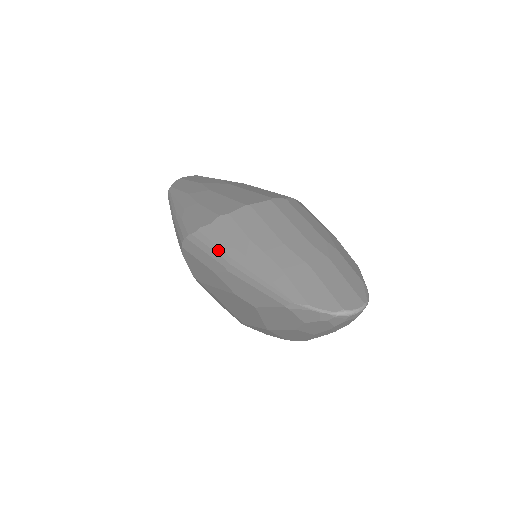
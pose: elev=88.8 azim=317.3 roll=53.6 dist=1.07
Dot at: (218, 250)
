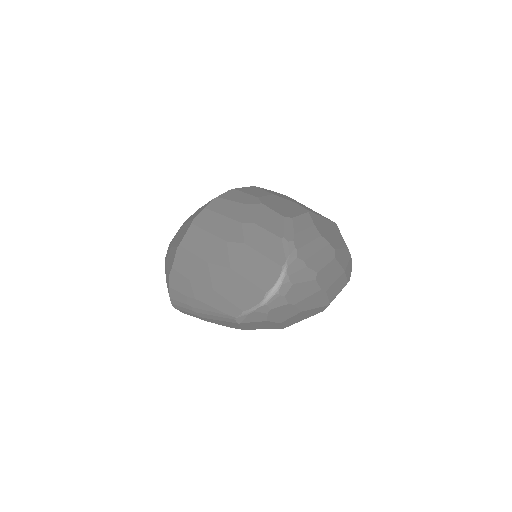
Dot at: (185, 306)
